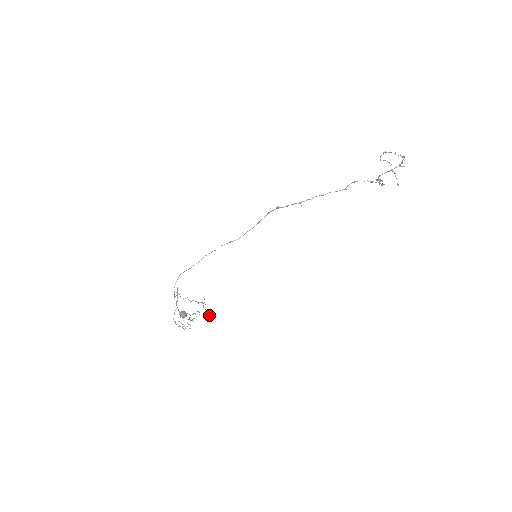
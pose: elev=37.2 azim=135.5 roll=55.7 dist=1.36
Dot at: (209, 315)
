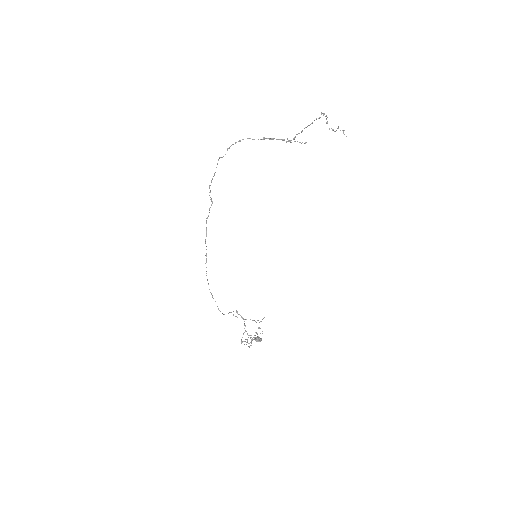
Dot at: (259, 327)
